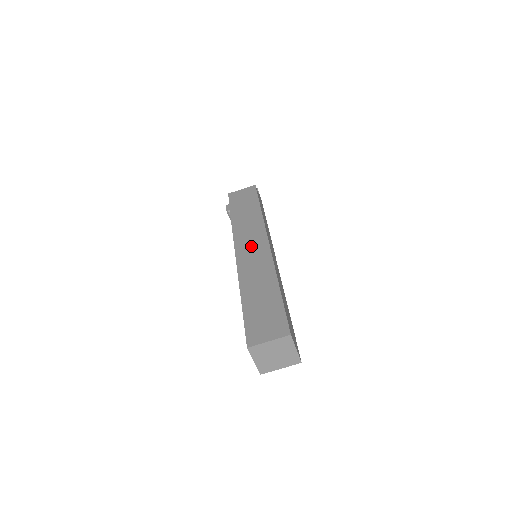
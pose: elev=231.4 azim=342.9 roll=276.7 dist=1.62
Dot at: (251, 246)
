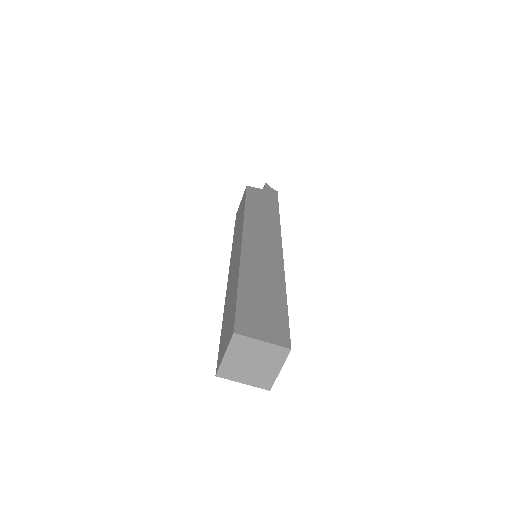
Dot at: (235, 253)
